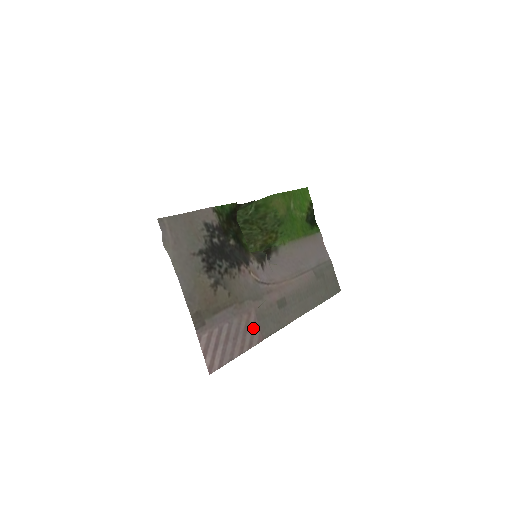
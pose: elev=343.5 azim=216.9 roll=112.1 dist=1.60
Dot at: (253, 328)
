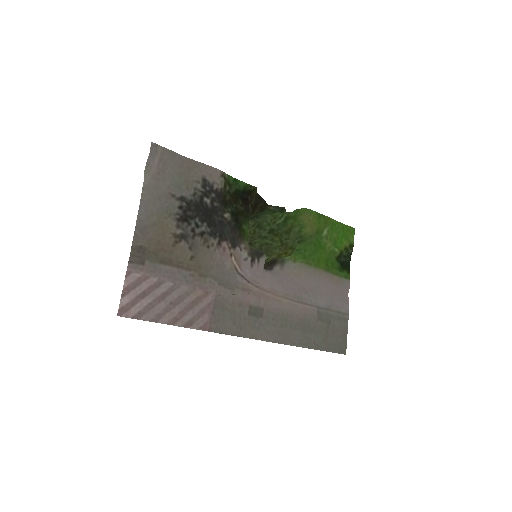
Dot at: (203, 310)
